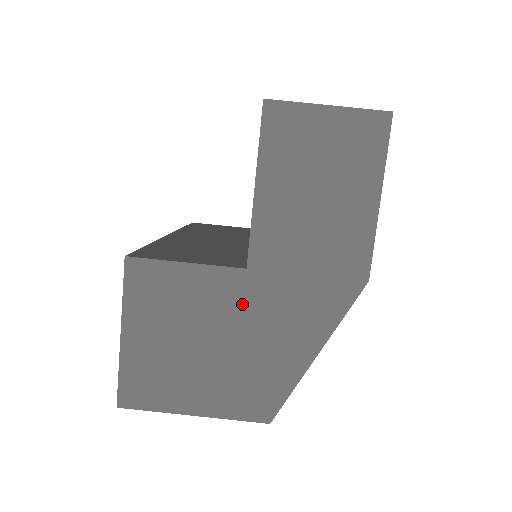
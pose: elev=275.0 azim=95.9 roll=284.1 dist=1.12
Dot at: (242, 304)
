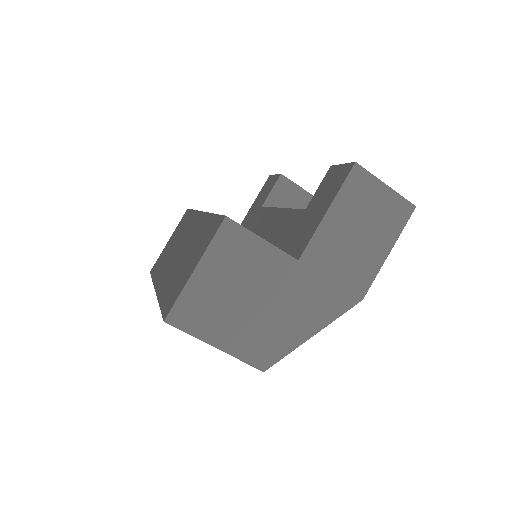
Dot at: (285, 282)
